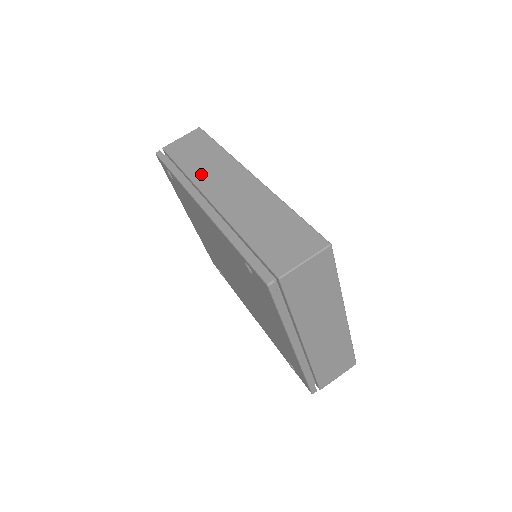
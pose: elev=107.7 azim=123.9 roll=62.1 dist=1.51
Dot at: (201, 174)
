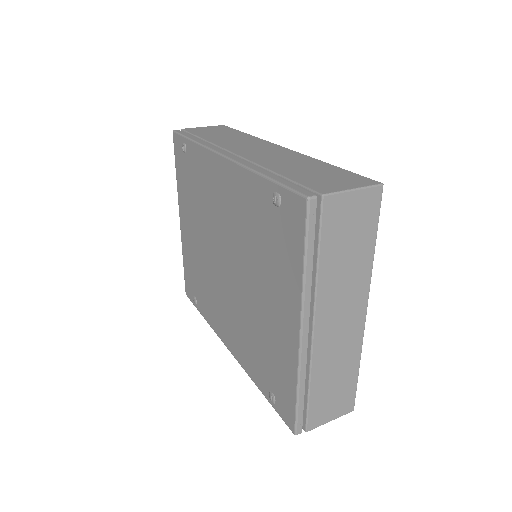
Dot at: (224, 142)
